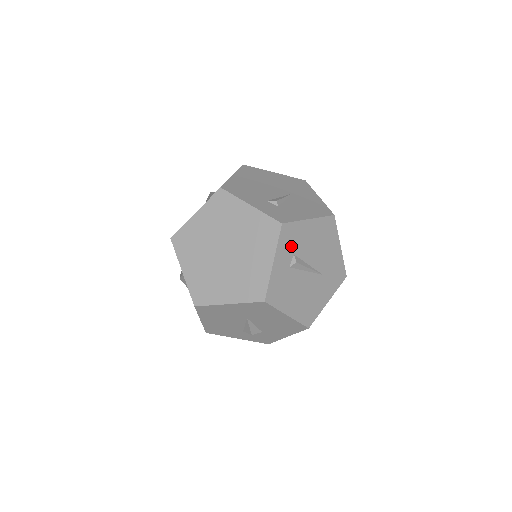
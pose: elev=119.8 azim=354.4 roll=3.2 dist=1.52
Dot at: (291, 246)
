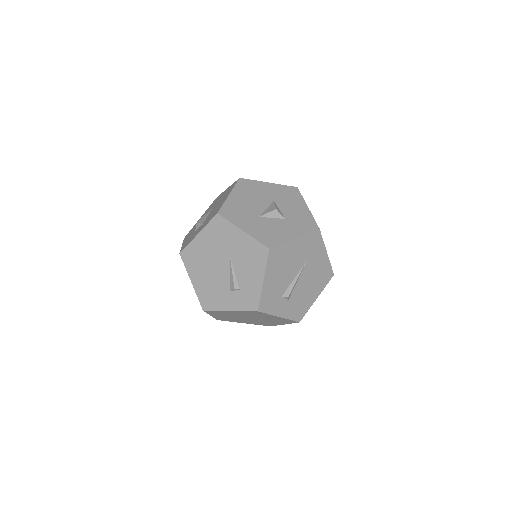
Dot at: (275, 300)
